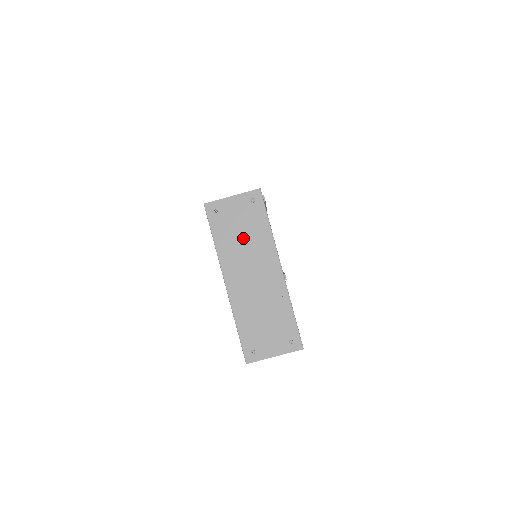
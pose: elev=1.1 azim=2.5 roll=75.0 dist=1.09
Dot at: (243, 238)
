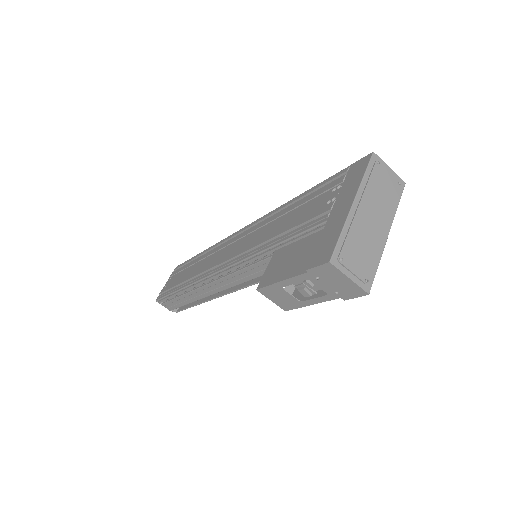
Dot at: (382, 193)
